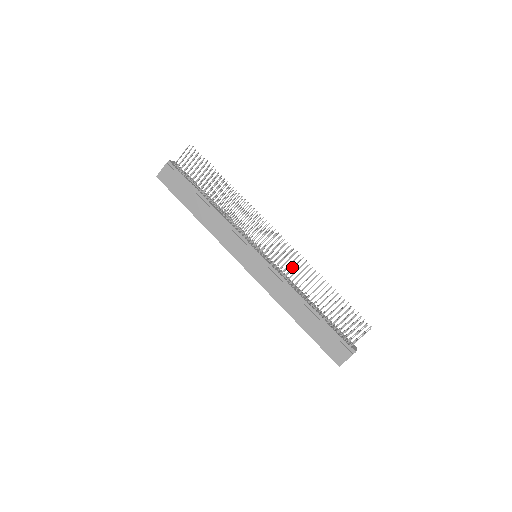
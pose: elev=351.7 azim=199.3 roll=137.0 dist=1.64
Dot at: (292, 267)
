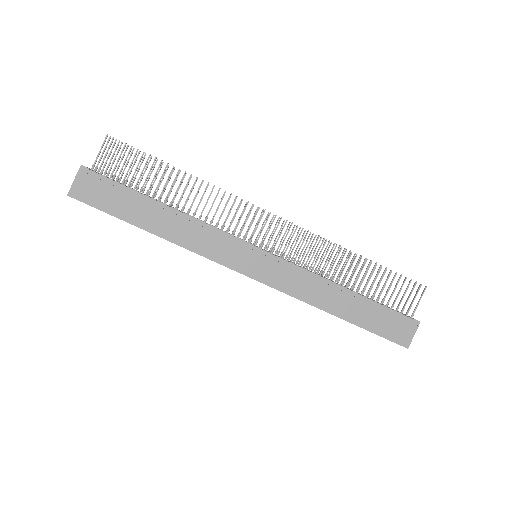
Dot at: (311, 250)
